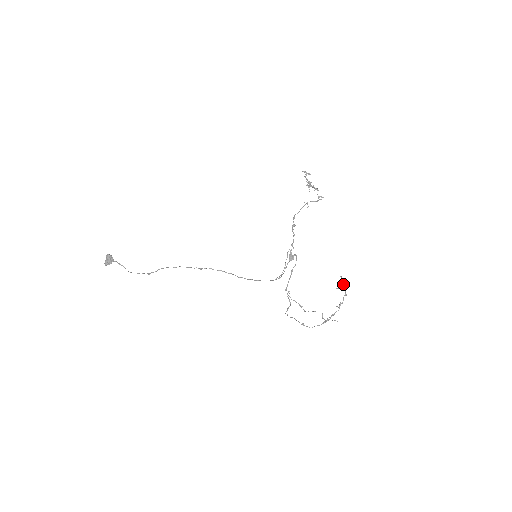
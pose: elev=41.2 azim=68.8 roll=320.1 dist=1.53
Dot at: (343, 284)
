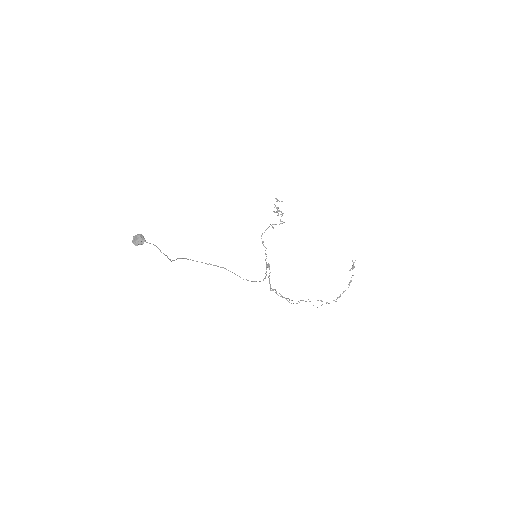
Dot at: (354, 266)
